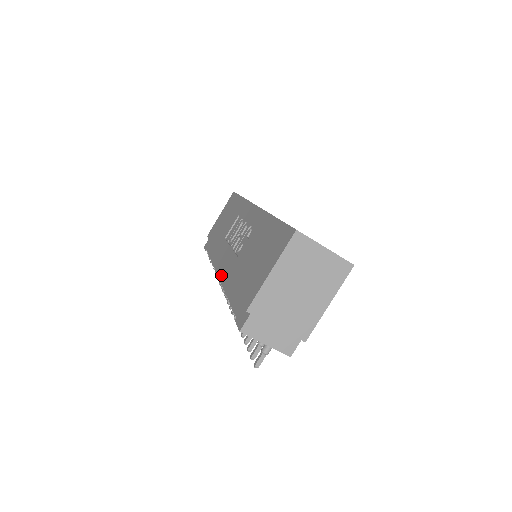
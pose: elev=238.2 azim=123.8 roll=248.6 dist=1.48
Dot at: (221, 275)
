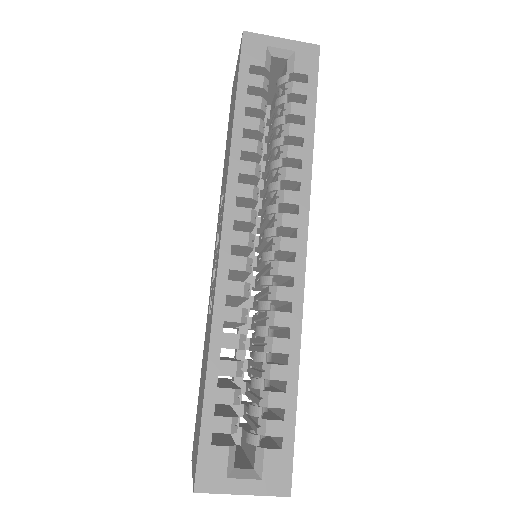
Dot at: occluded
